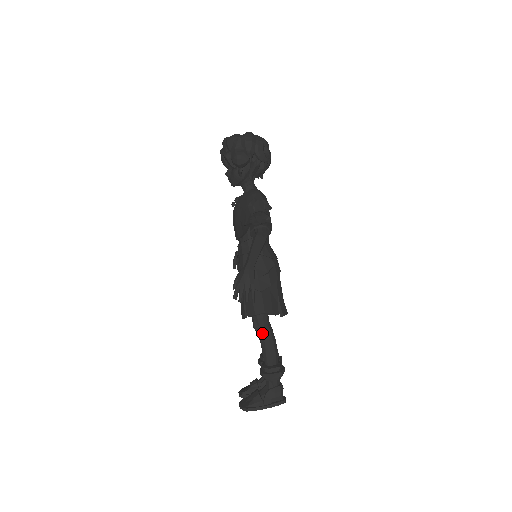
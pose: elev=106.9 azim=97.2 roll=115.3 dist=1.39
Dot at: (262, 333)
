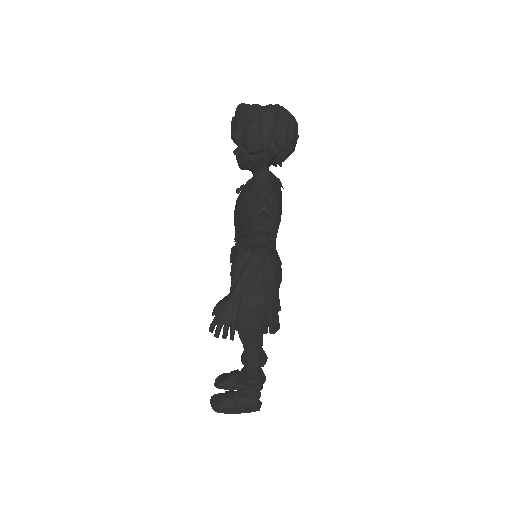
Dot at: (246, 343)
